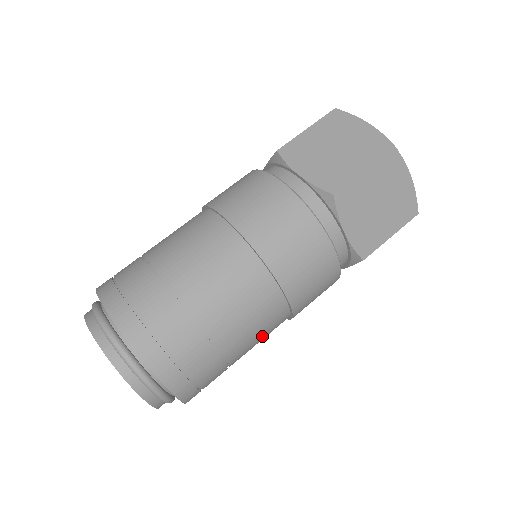
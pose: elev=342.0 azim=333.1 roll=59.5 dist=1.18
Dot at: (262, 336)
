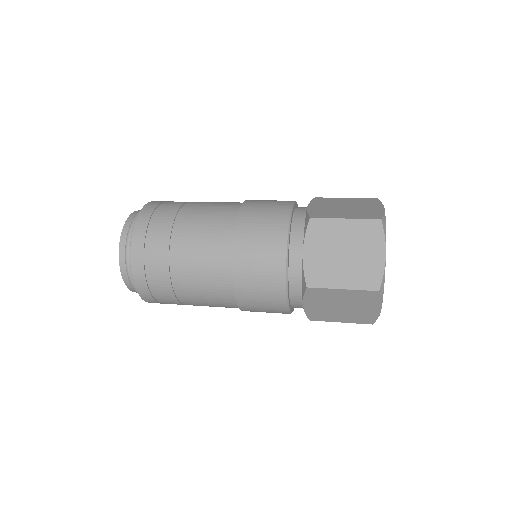
Dot at: occluded
